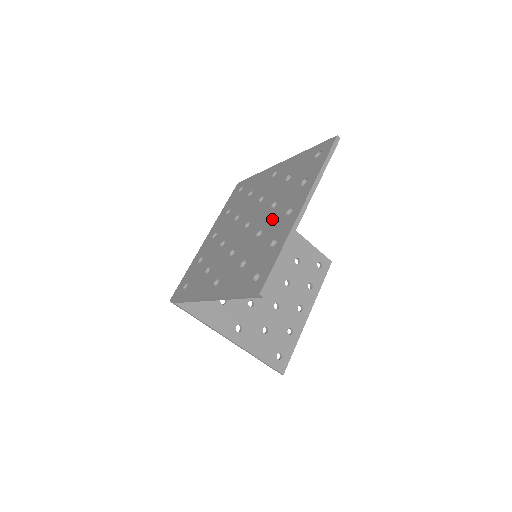
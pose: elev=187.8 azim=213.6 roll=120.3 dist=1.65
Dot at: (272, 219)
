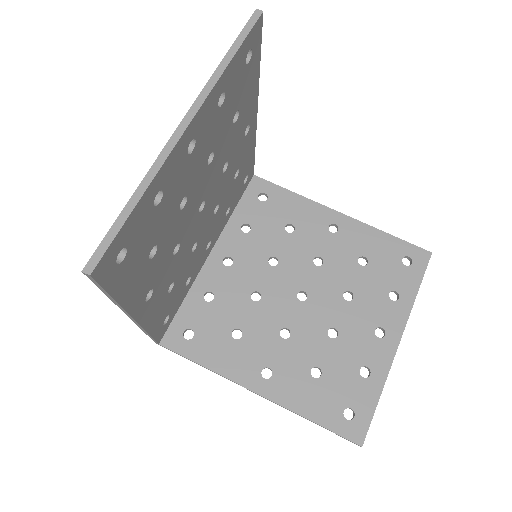
Dot at: occluded
